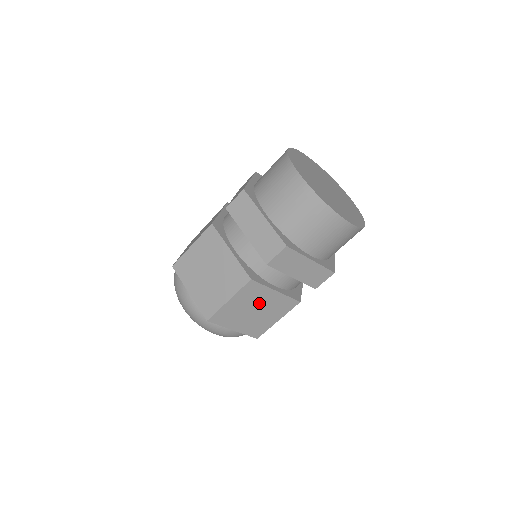
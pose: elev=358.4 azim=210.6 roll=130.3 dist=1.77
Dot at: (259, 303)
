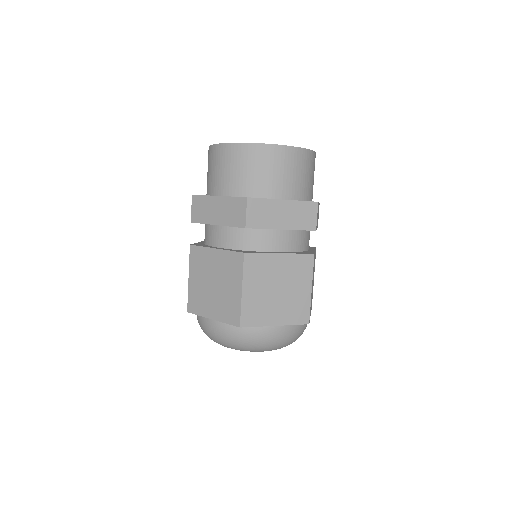
Dot at: (274, 277)
